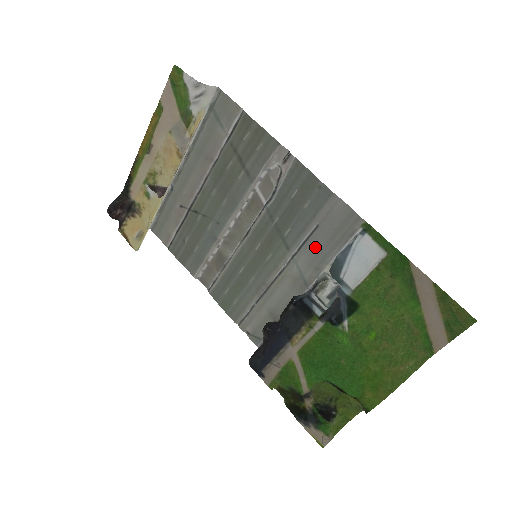
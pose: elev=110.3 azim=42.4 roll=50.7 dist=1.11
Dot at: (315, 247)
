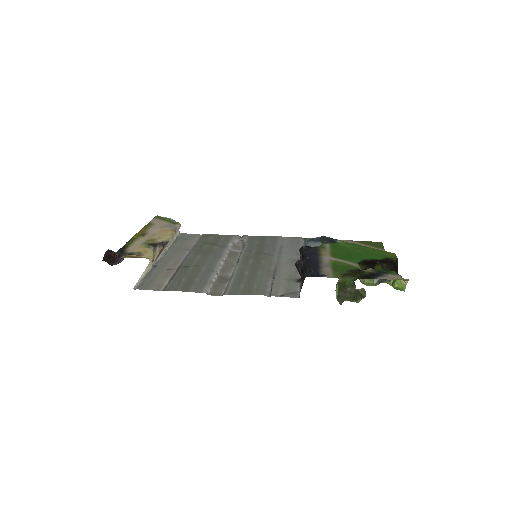
Dot at: (288, 250)
